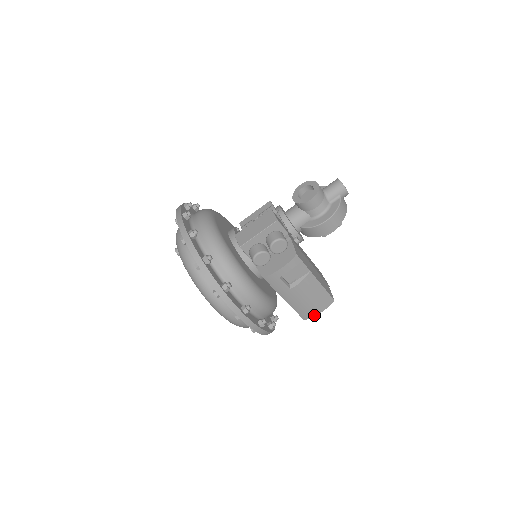
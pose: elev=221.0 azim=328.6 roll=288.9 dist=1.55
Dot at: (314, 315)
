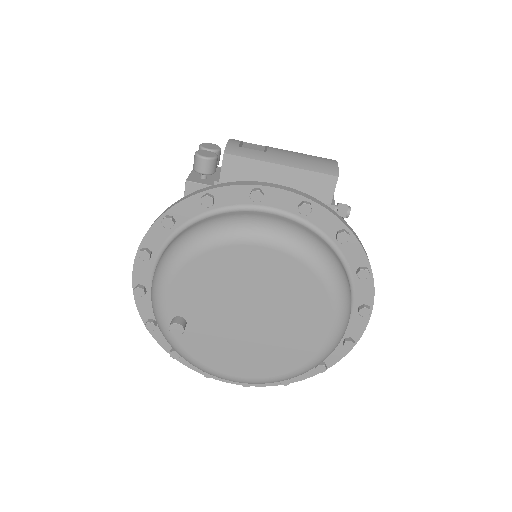
Dot at: (336, 167)
